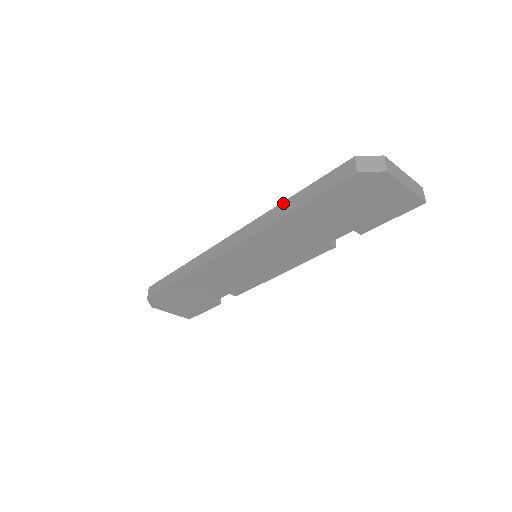
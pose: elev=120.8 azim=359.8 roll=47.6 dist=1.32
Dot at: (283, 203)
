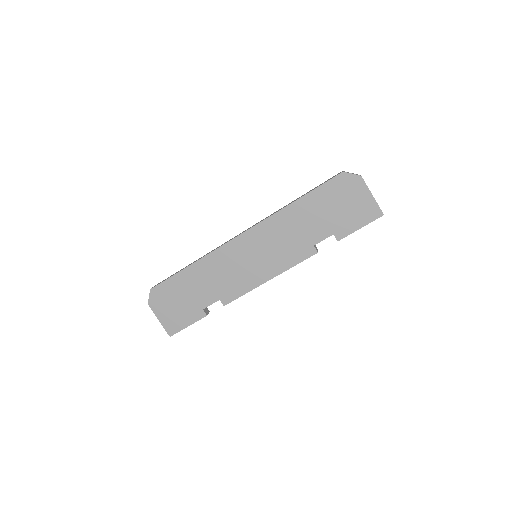
Dot at: occluded
